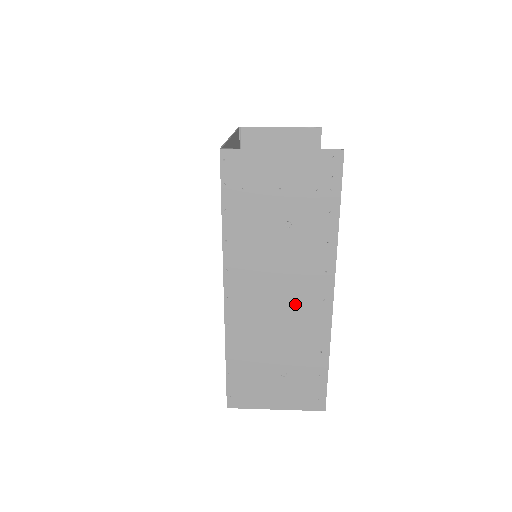
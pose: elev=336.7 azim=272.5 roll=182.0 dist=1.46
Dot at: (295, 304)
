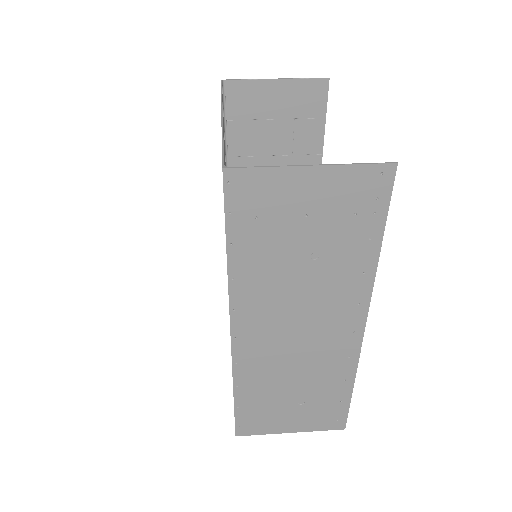
Dot at: (318, 338)
